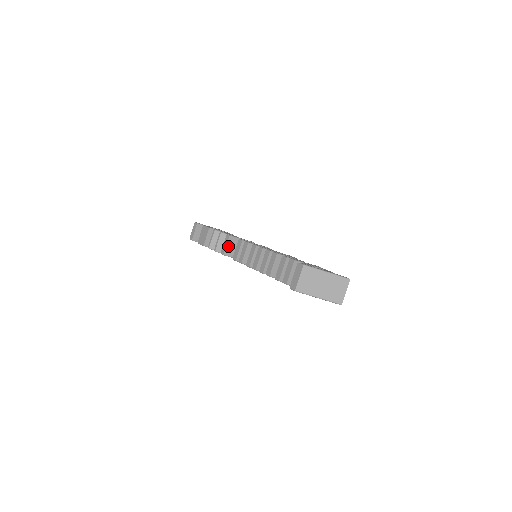
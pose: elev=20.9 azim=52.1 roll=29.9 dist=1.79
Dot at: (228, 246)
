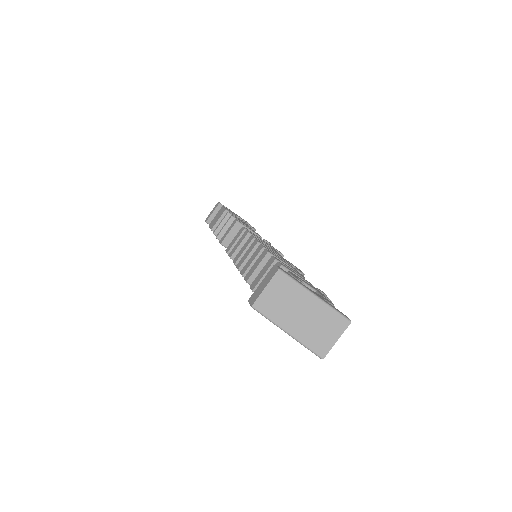
Dot at: (231, 234)
